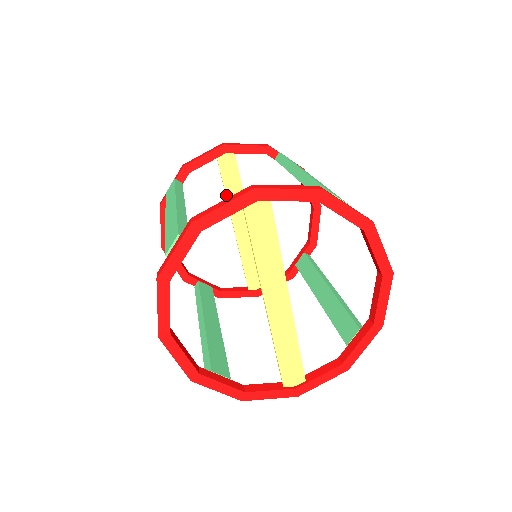
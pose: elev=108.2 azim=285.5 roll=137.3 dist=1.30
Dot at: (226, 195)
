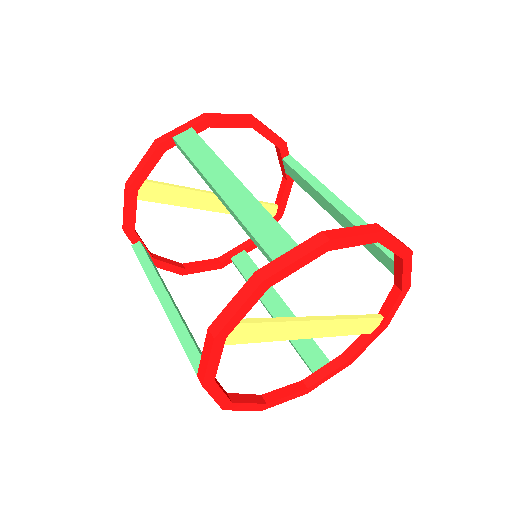
Dot at: occluded
